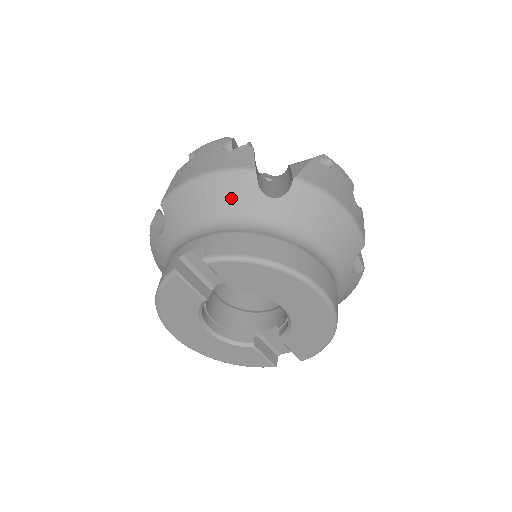
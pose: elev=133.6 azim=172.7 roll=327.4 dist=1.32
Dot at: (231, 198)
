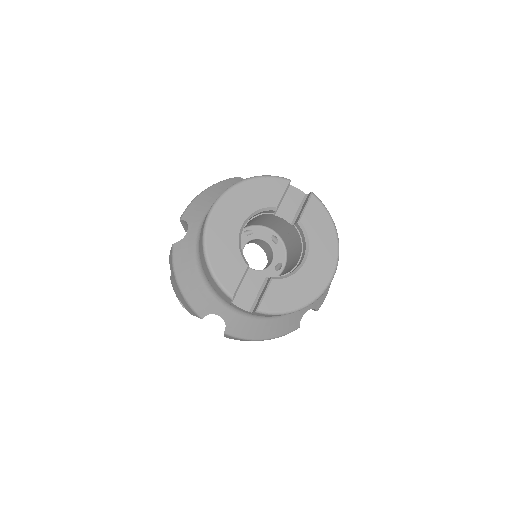
Dot at: occluded
